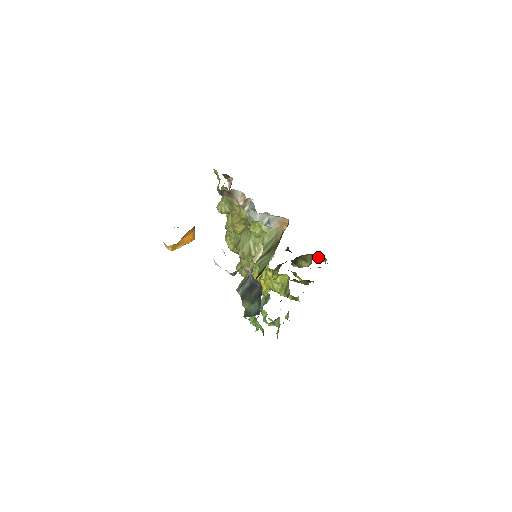
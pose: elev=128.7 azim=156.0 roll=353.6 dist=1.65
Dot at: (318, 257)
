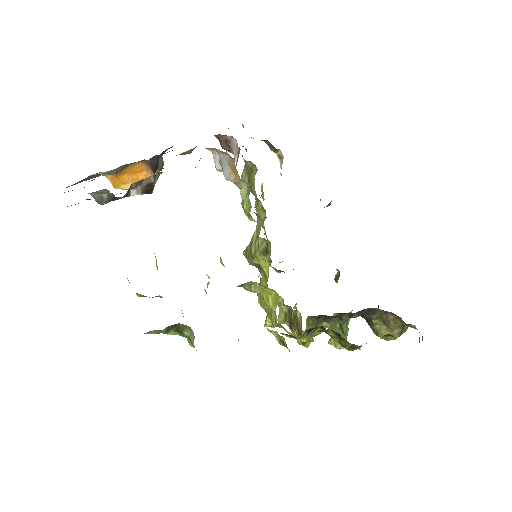
Dot at: (405, 323)
